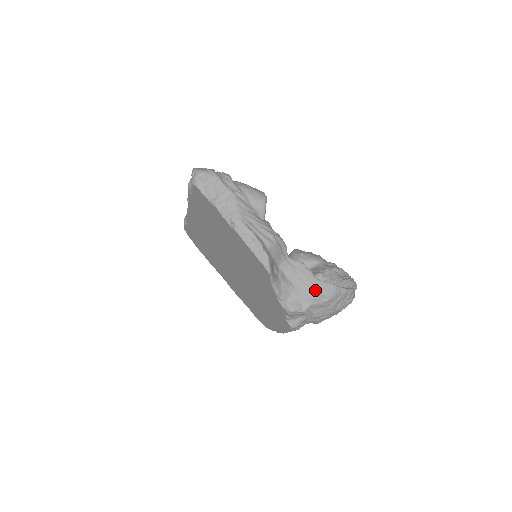
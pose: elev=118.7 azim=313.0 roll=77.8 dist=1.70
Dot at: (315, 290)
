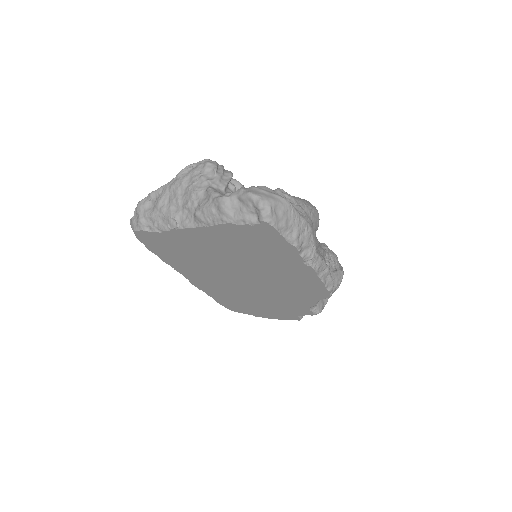
Dot at: occluded
